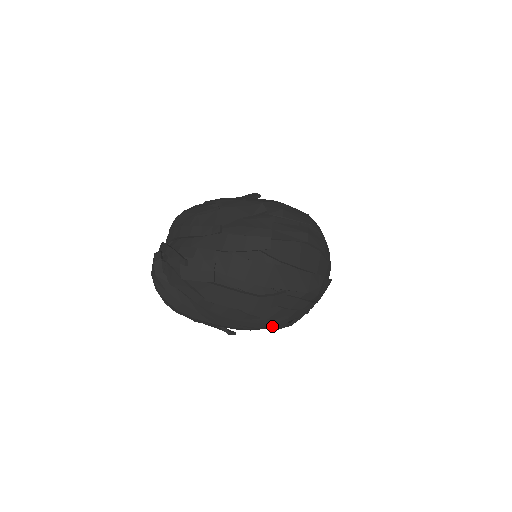
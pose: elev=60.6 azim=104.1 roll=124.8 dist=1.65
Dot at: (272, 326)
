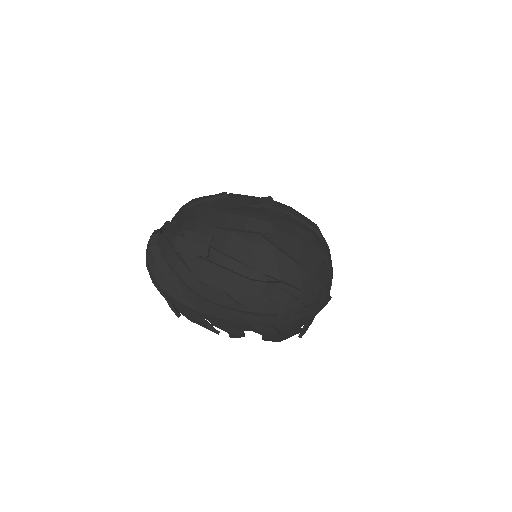
Dot at: (259, 321)
